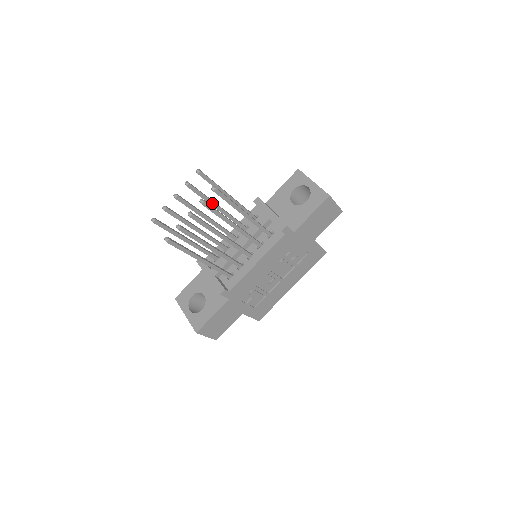
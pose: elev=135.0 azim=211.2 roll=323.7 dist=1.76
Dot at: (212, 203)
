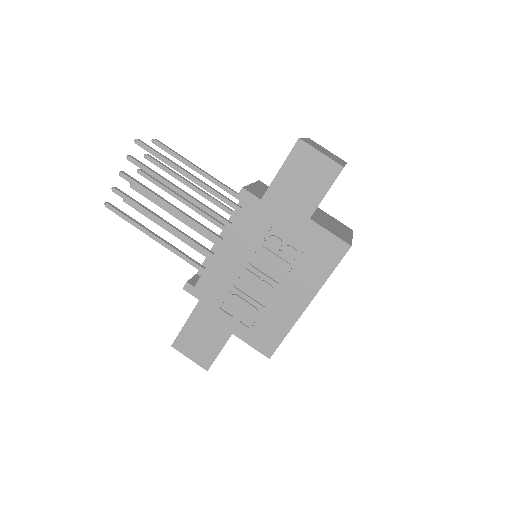
Dot at: (181, 180)
